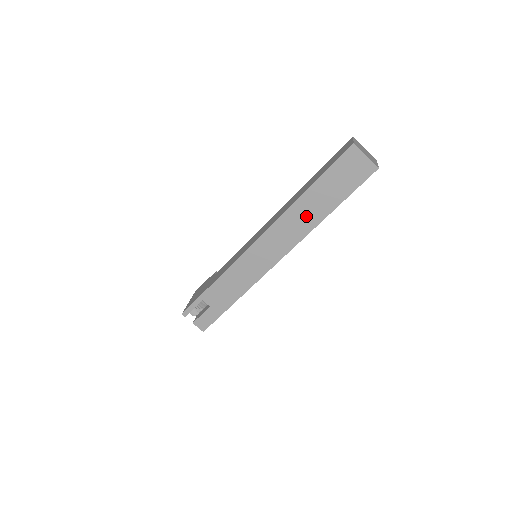
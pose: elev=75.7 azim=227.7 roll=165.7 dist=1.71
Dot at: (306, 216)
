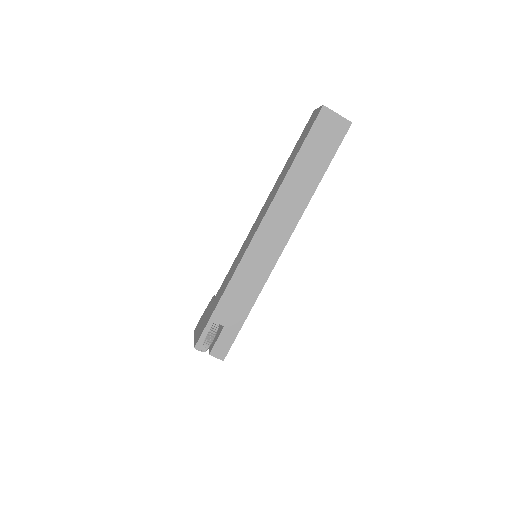
Dot at: (299, 190)
